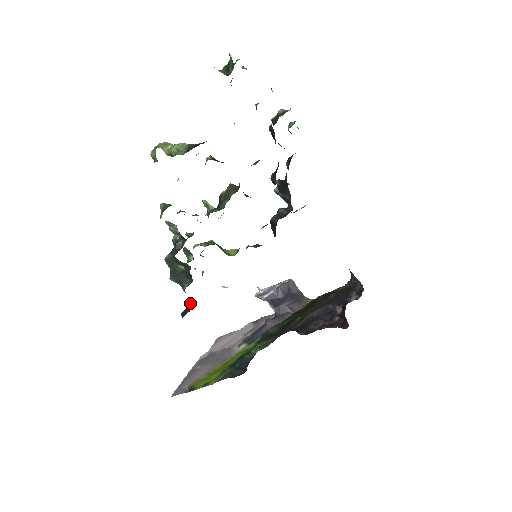
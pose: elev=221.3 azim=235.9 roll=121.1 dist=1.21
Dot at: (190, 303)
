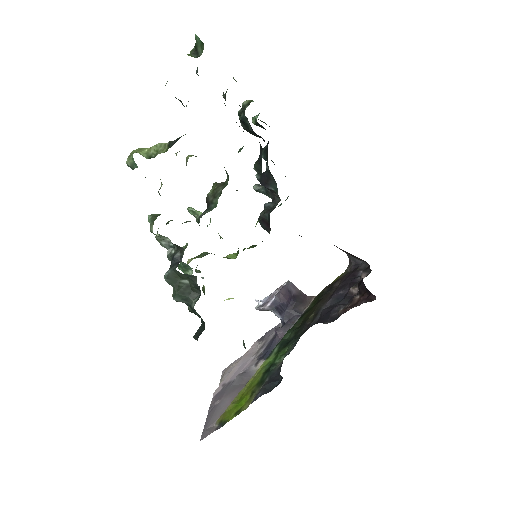
Dot at: (201, 322)
